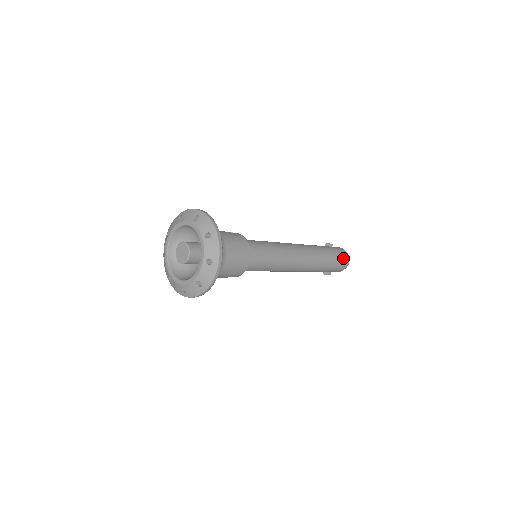
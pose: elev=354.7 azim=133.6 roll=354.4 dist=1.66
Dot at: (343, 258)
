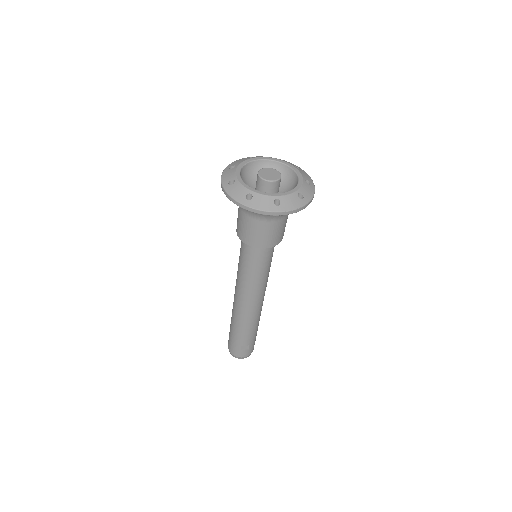
Dot at: occluded
